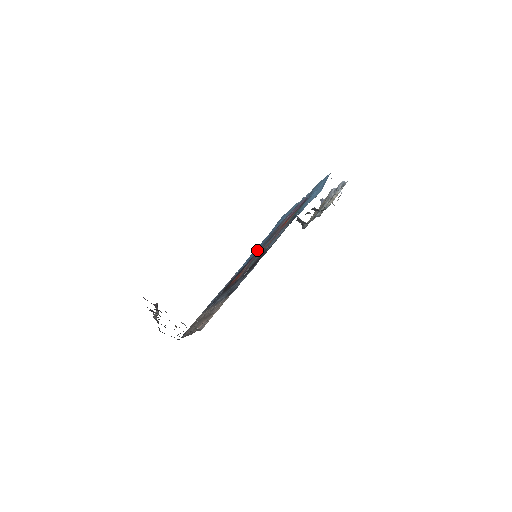
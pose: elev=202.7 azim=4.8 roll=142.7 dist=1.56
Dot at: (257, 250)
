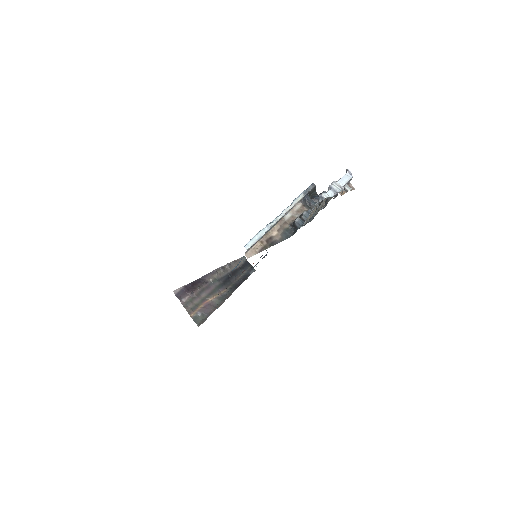
Dot at: occluded
